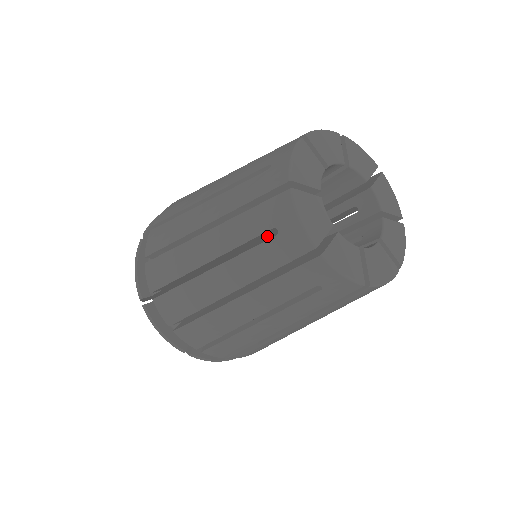
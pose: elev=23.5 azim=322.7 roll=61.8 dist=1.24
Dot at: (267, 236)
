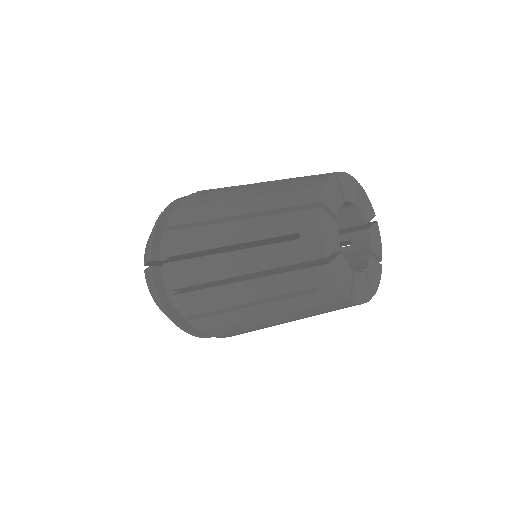
Dot at: occluded
